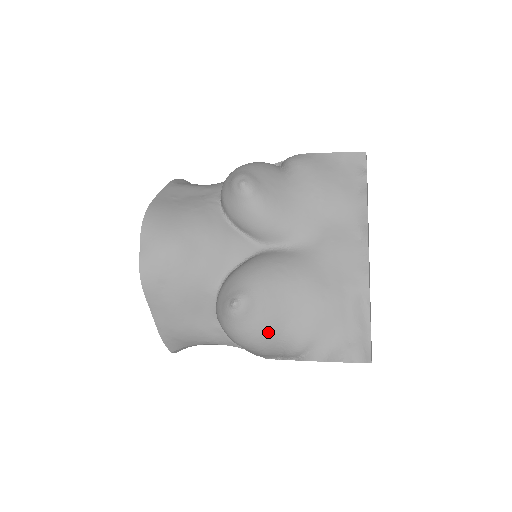
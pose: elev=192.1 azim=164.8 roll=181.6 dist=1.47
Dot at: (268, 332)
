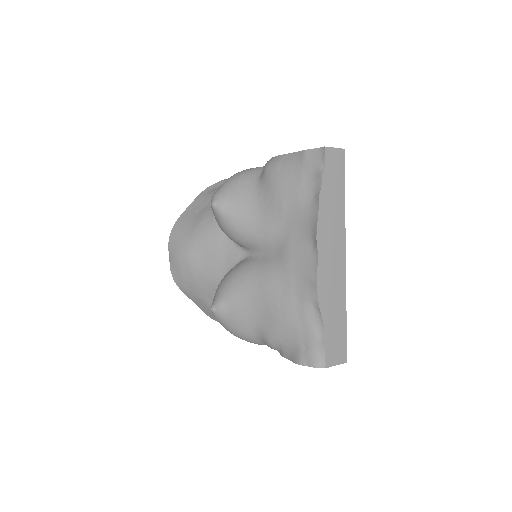
Dot at: (244, 331)
